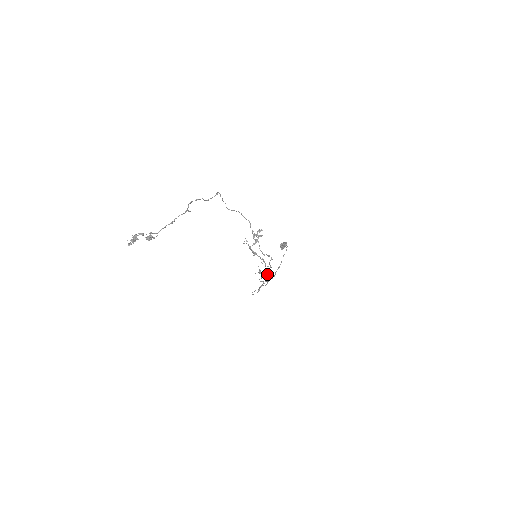
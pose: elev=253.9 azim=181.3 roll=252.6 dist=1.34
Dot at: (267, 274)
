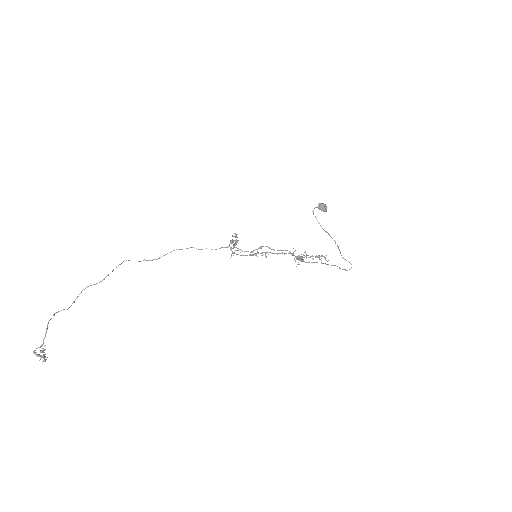
Dot at: (295, 257)
